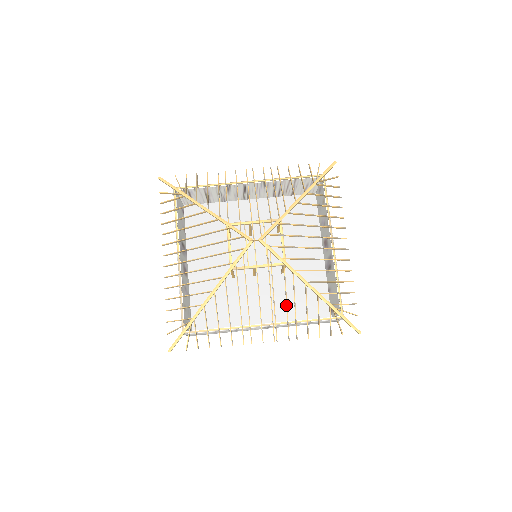
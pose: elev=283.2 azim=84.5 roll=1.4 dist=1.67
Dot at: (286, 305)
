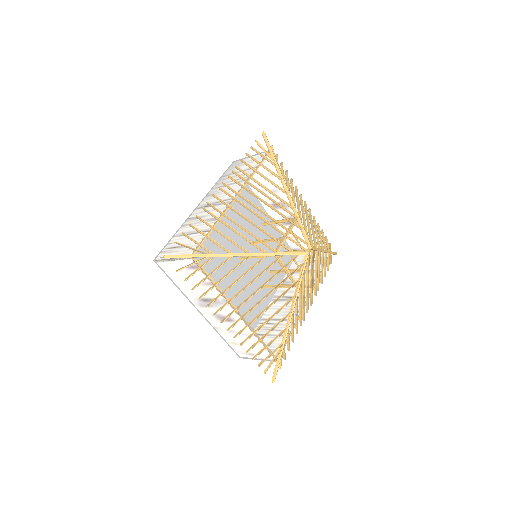
Dot at: (317, 276)
